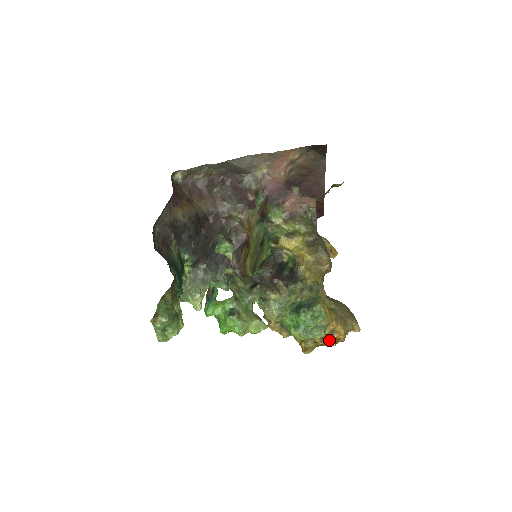
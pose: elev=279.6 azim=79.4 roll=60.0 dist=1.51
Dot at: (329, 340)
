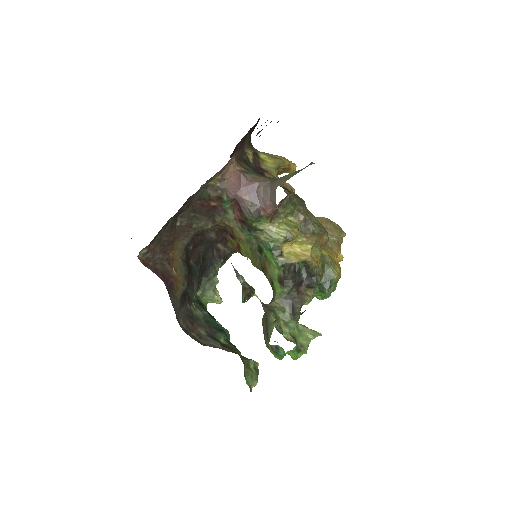
Dot at: occluded
